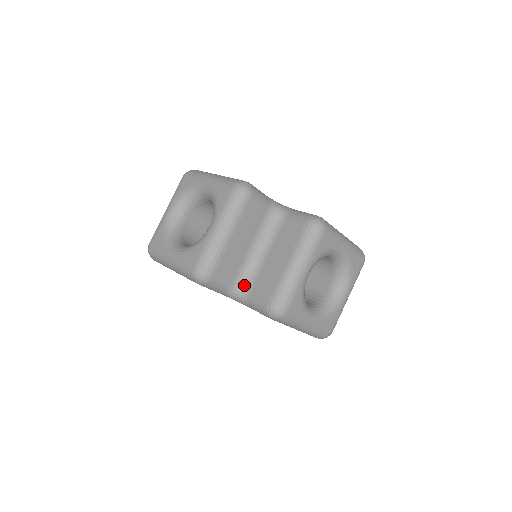
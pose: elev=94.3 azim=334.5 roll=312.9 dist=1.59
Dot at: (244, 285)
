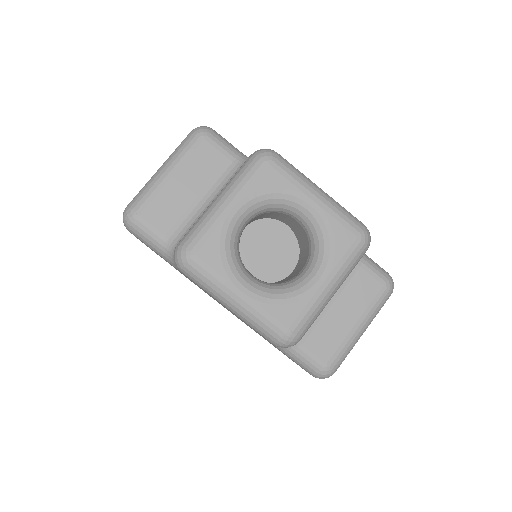
Dot at: occluded
